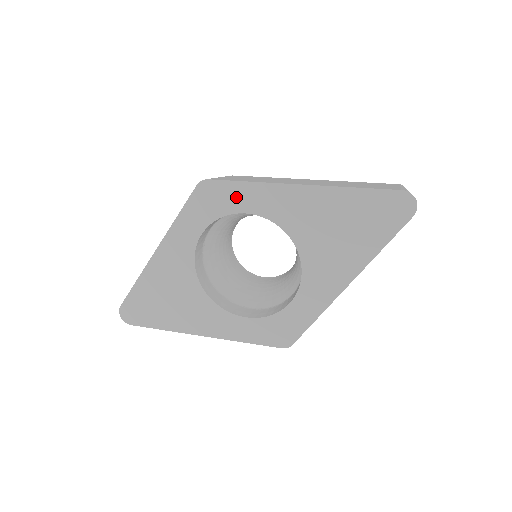
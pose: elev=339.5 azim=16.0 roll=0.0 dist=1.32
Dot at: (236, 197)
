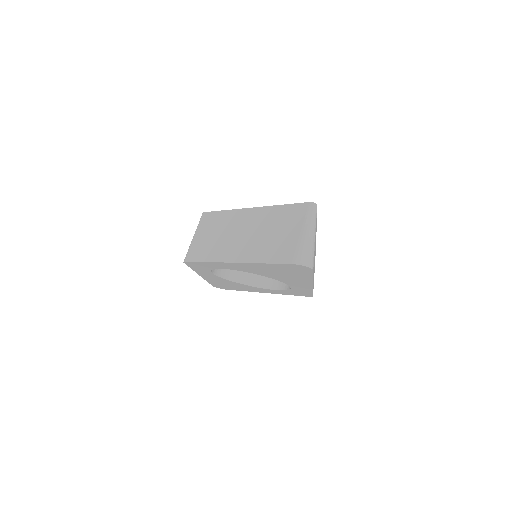
Dot at: (208, 265)
